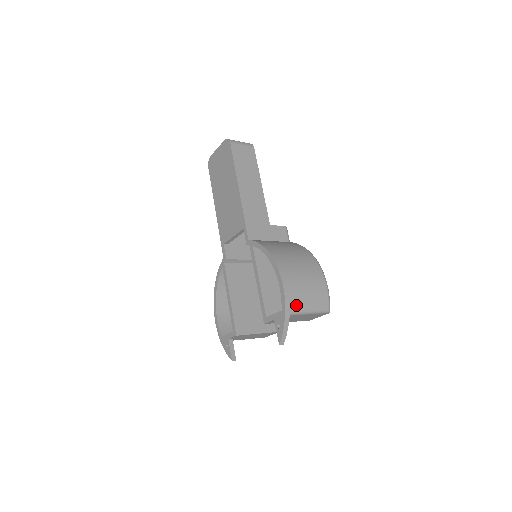
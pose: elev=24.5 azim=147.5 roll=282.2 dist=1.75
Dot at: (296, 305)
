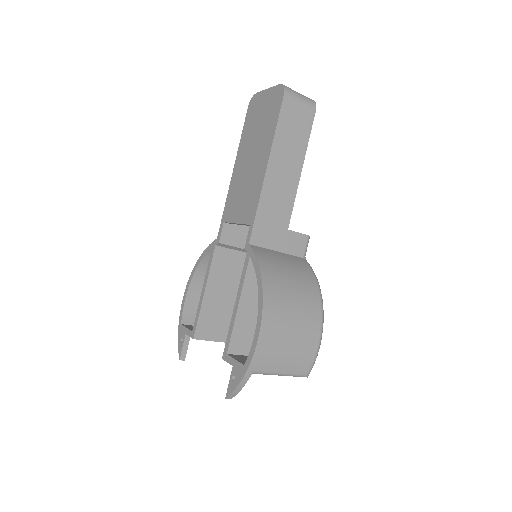
Dot at: (265, 365)
